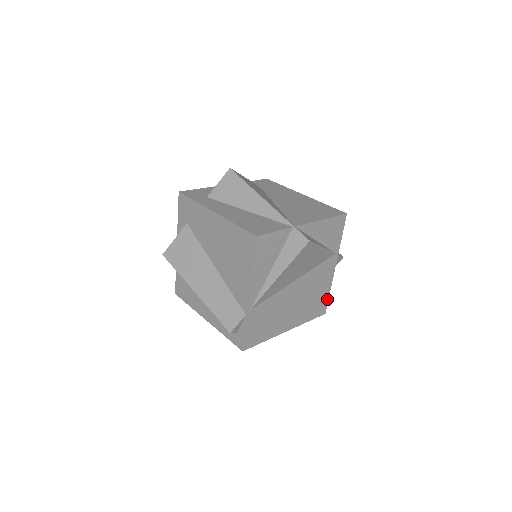
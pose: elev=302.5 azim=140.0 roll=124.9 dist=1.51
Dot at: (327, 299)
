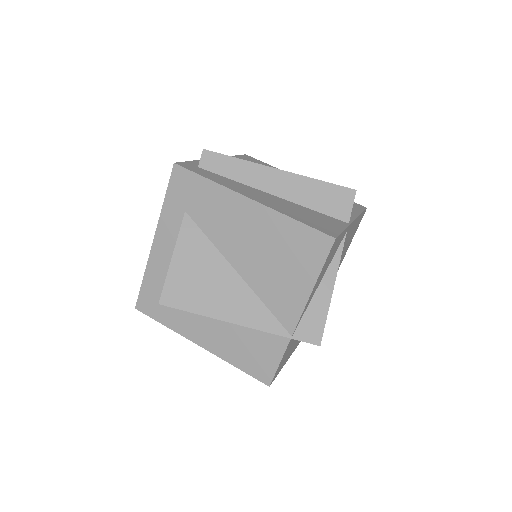
Dot at: (361, 214)
